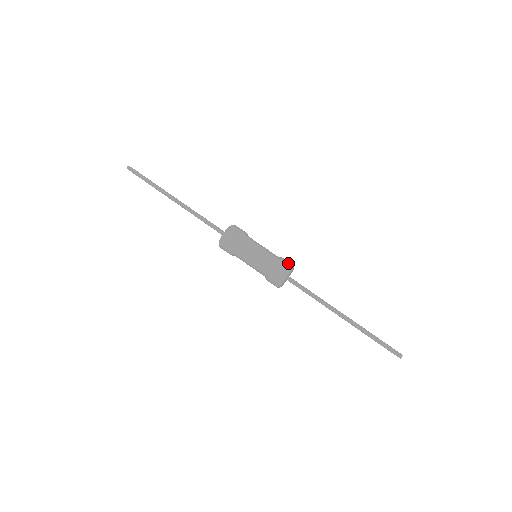
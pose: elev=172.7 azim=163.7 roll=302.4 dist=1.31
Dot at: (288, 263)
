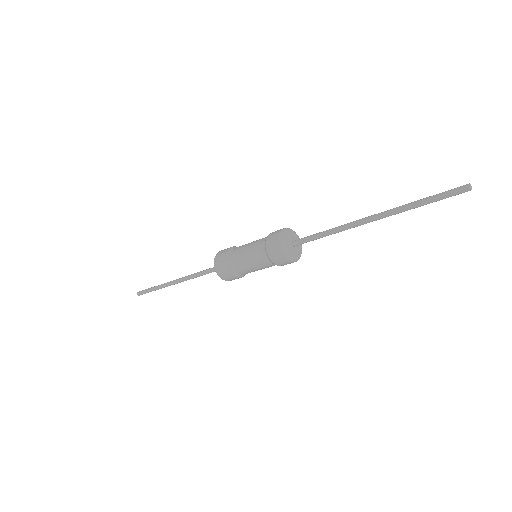
Dot at: (278, 230)
